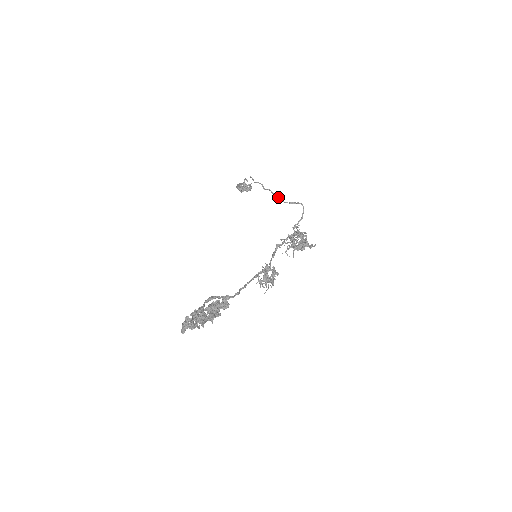
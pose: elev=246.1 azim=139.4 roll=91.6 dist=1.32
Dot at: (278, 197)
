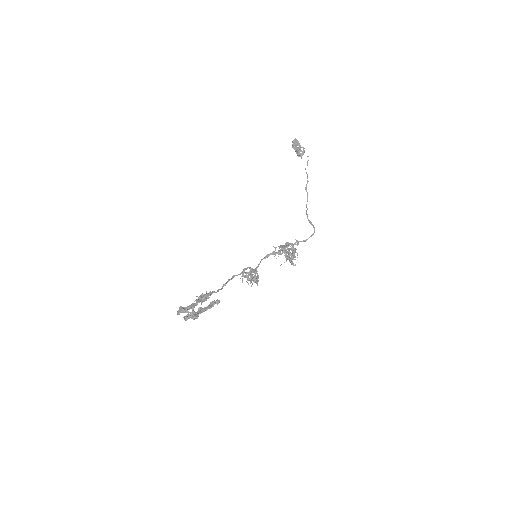
Dot at: (307, 209)
